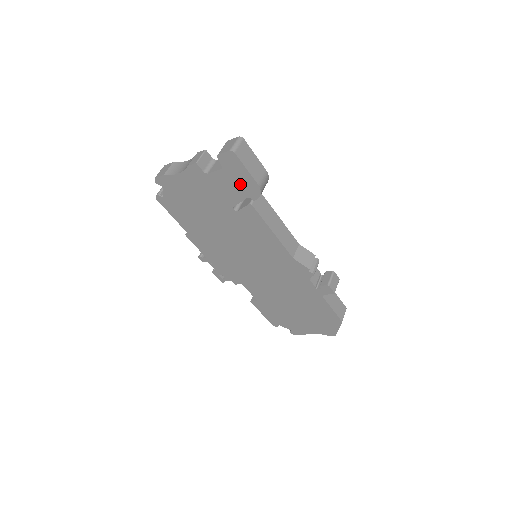
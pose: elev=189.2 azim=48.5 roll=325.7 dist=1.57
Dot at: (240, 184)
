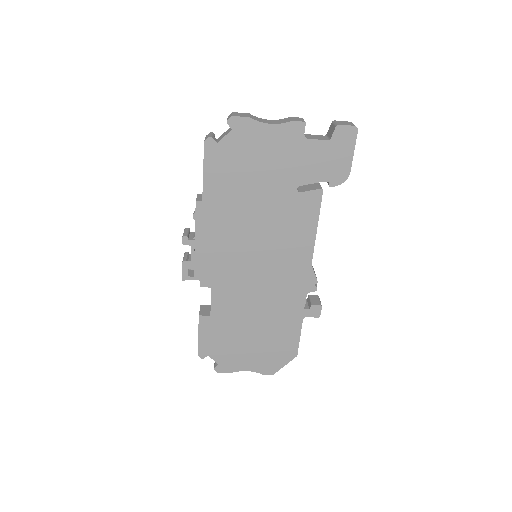
Dot at: (332, 164)
